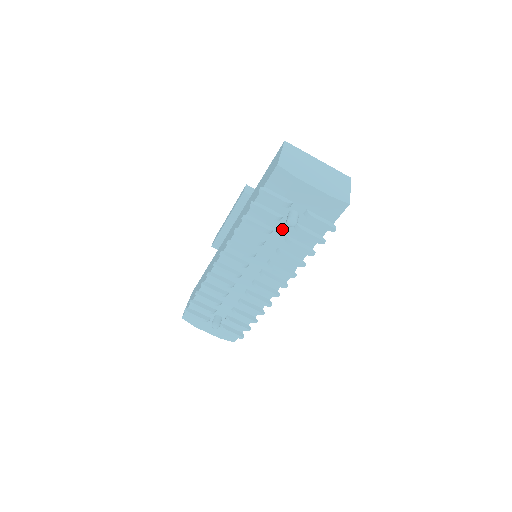
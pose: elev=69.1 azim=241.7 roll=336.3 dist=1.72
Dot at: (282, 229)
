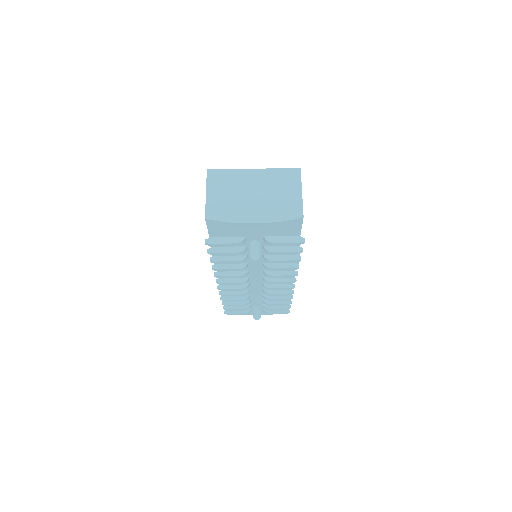
Dot at: occluded
